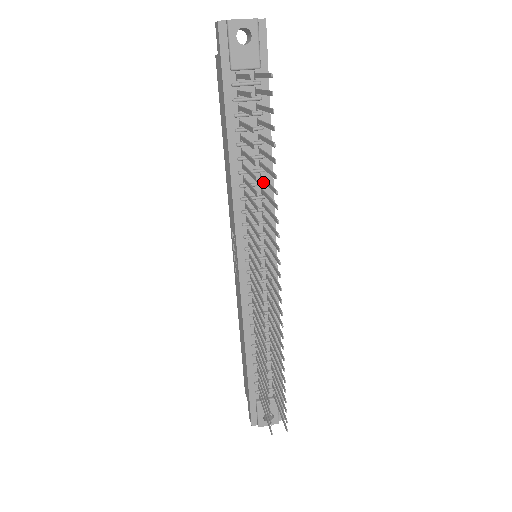
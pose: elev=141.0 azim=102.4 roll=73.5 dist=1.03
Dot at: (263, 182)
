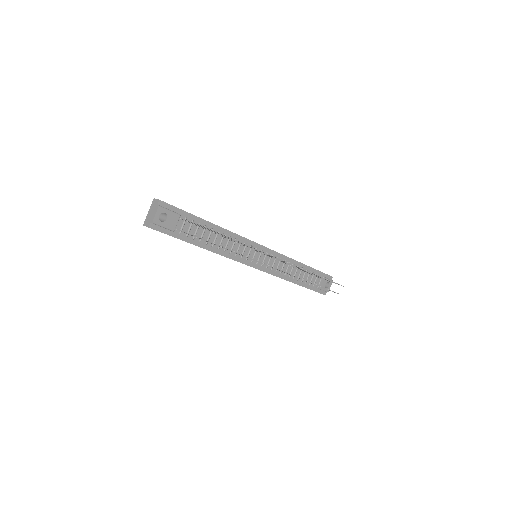
Dot at: occluded
